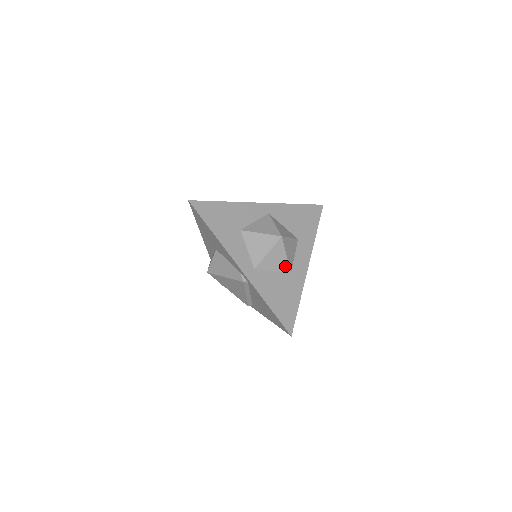
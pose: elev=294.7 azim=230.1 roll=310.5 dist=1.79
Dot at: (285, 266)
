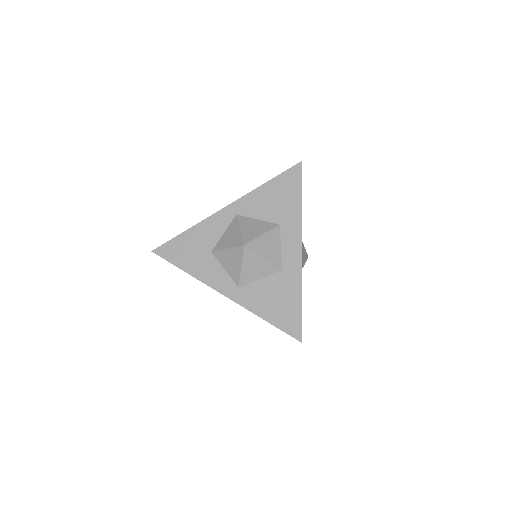
Dot at: (270, 268)
